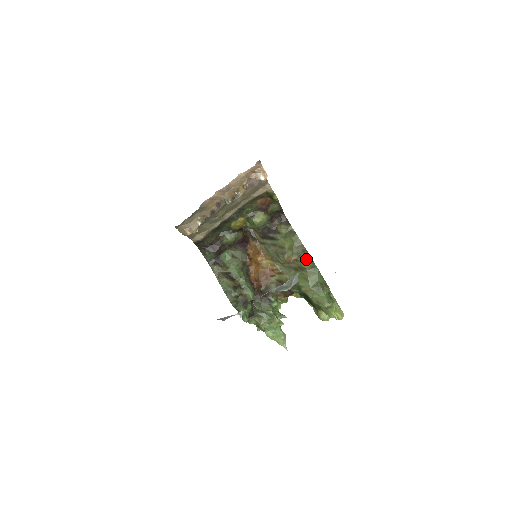
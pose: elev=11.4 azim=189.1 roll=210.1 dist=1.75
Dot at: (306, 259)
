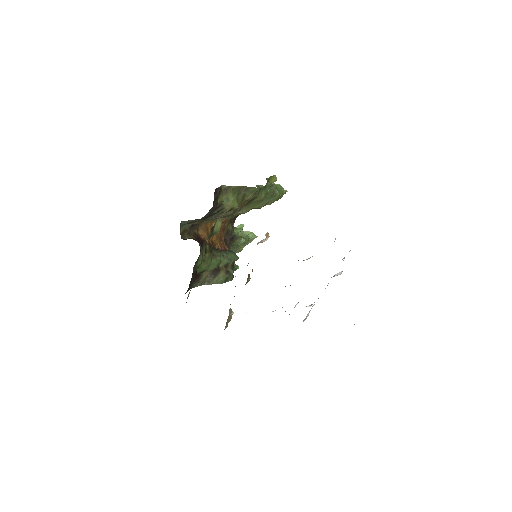
Dot at: (254, 193)
